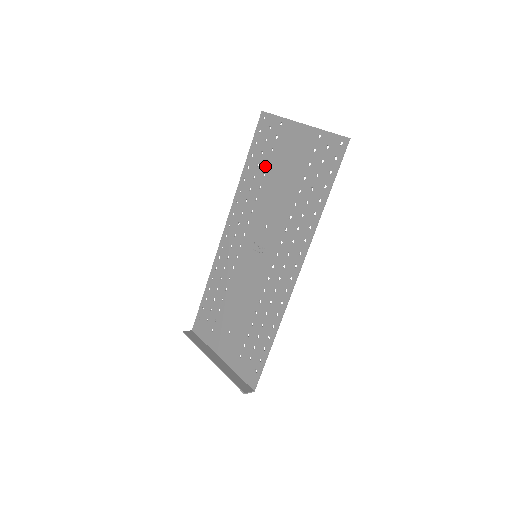
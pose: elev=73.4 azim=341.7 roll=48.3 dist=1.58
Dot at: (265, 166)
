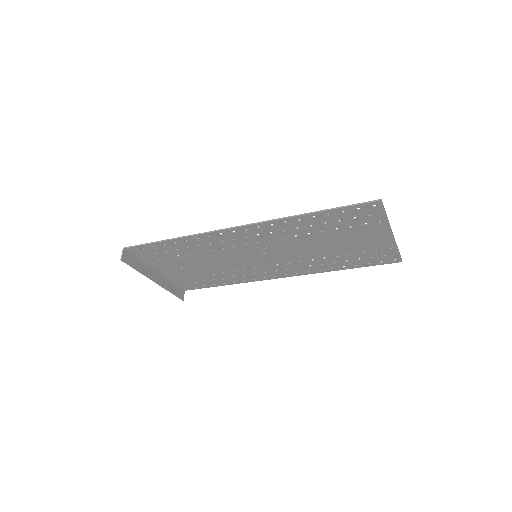
Dot at: (331, 229)
